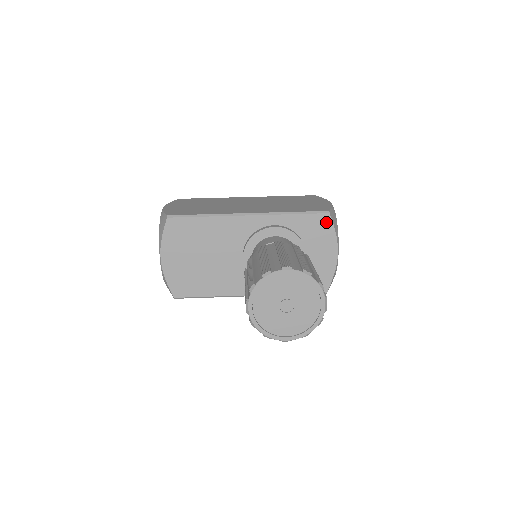
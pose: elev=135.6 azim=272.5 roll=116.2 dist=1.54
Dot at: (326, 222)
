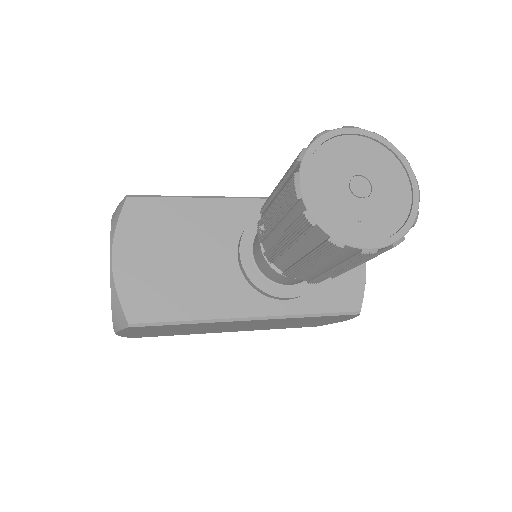
Dot at: occluded
